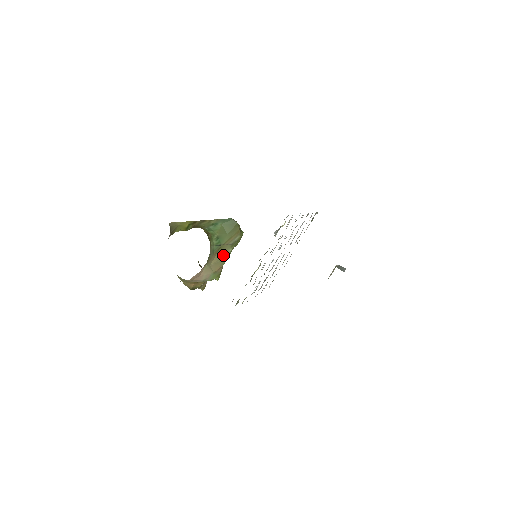
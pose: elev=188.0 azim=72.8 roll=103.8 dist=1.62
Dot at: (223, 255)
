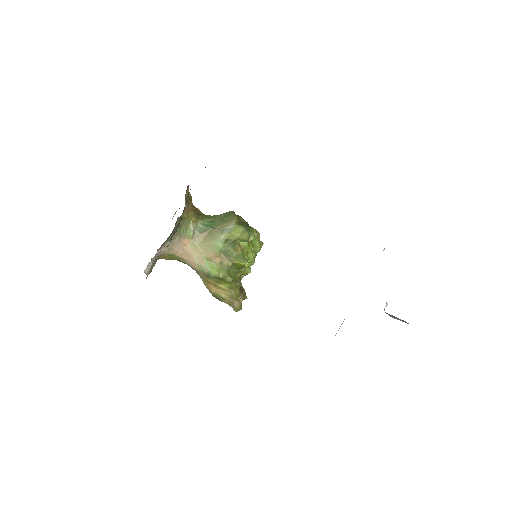
Dot at: (213, 239)
